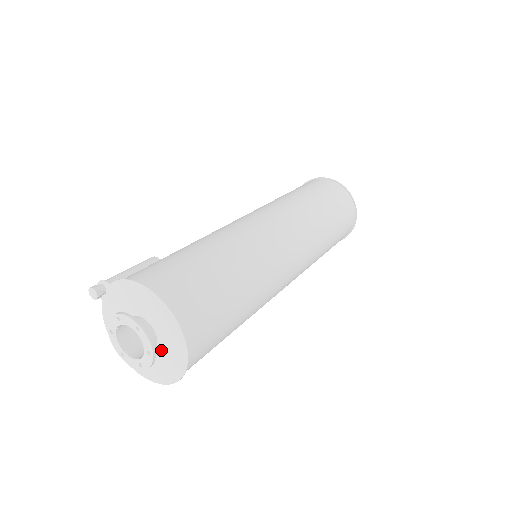
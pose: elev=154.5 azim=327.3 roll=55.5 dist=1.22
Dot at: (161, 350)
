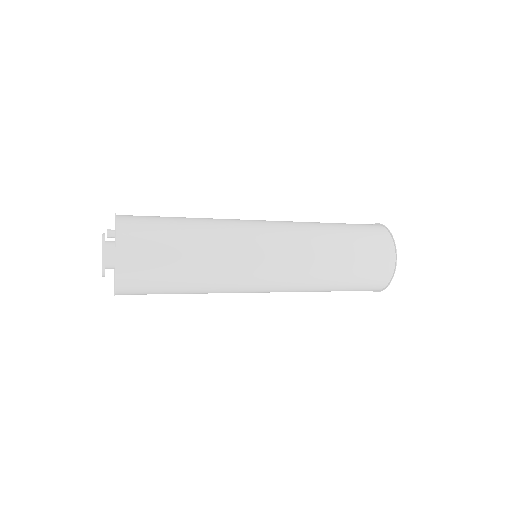
Dot at: occluded
